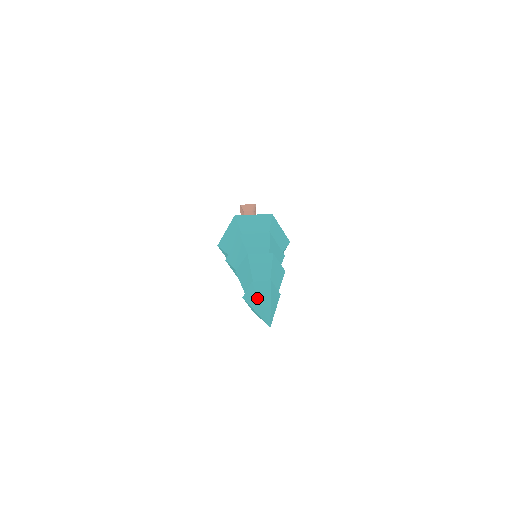
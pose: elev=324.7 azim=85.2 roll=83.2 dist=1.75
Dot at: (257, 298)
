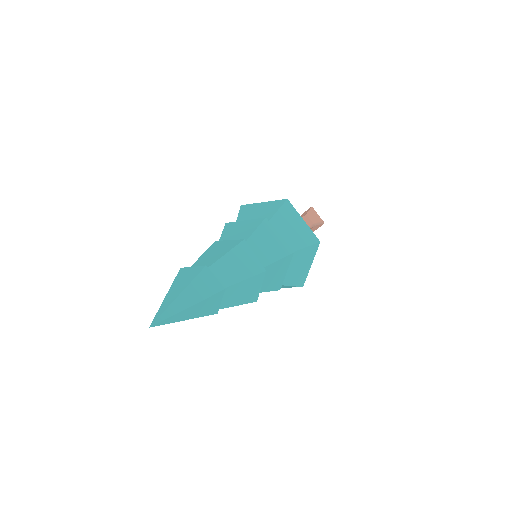
Dot at: (186, 285)
